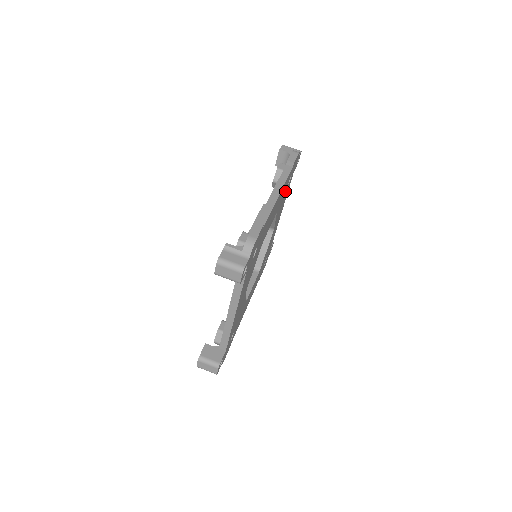
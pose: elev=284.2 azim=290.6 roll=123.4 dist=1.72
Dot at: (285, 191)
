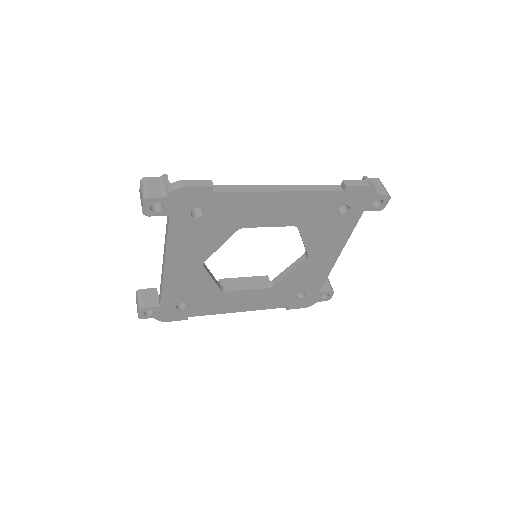
Dot at: (329, 216)
